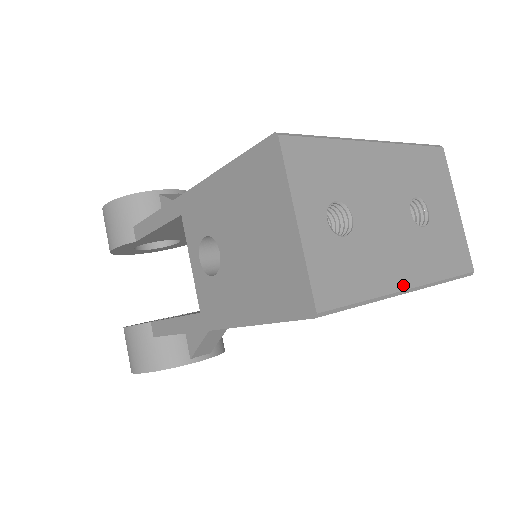
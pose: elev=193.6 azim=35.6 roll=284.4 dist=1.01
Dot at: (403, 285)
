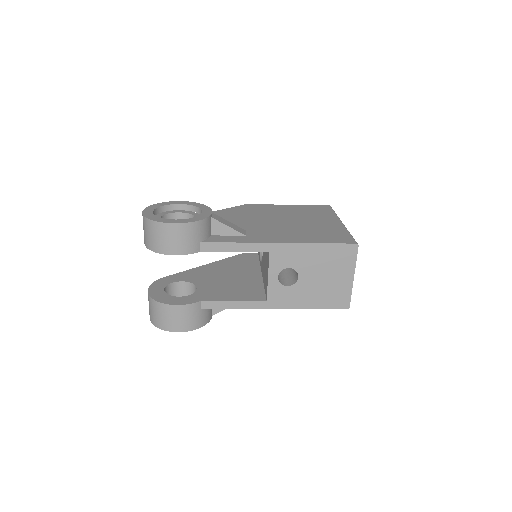
Dot at: occluded
